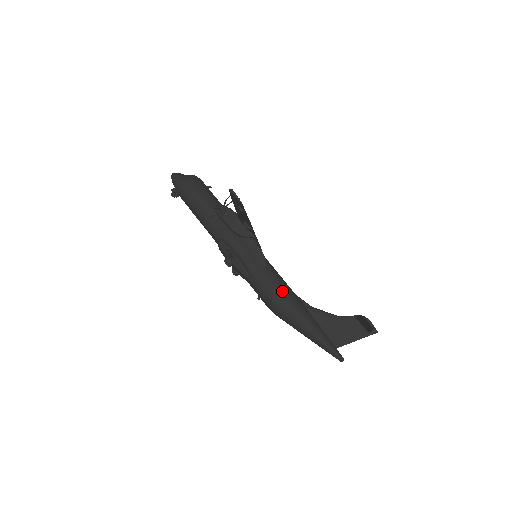
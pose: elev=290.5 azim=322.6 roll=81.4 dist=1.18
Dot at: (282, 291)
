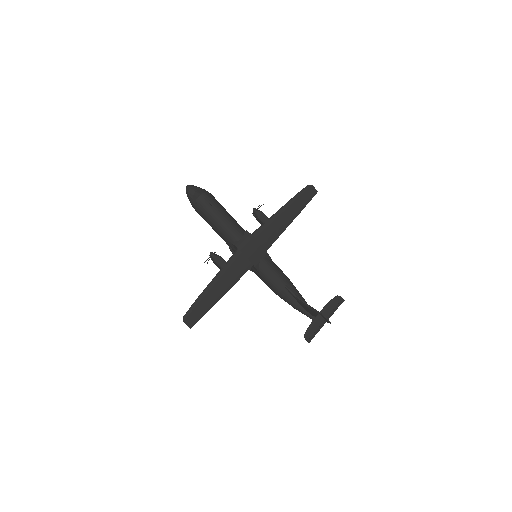
Dot at: (271, 287)
